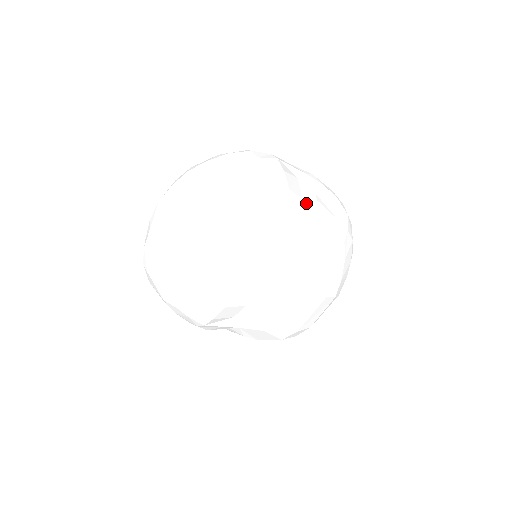
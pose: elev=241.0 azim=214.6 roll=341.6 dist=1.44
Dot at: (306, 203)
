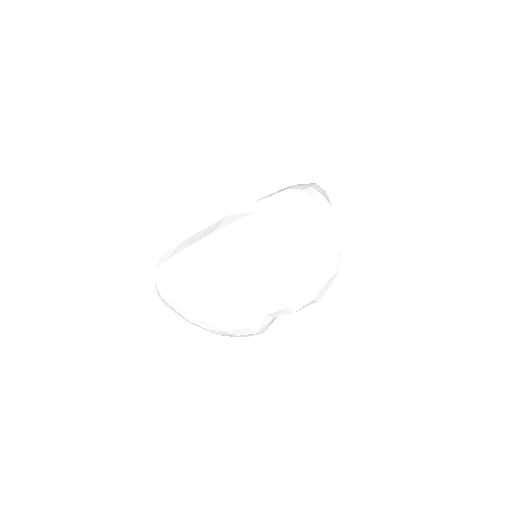
Dot at: occluded
